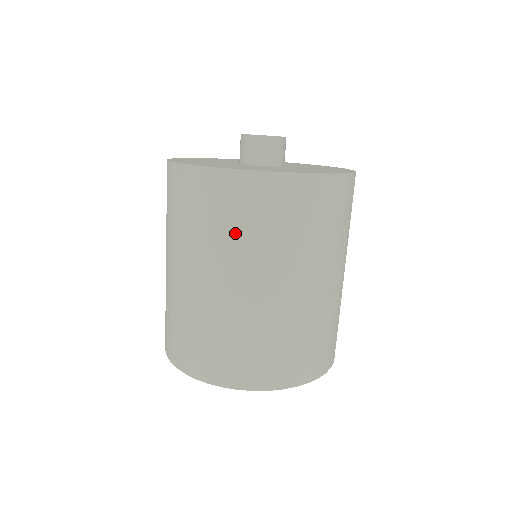
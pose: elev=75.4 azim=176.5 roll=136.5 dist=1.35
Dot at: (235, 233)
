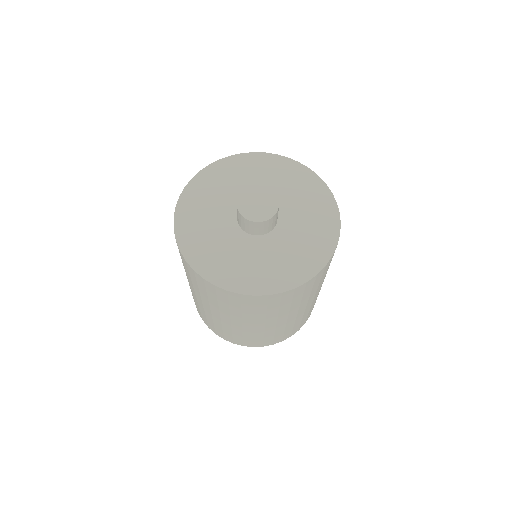
Dot at: occluded
